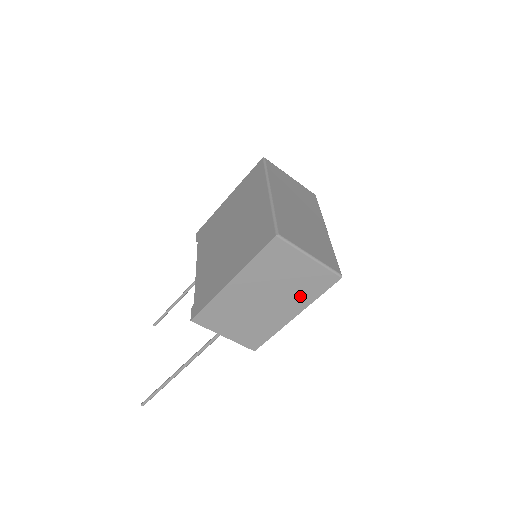
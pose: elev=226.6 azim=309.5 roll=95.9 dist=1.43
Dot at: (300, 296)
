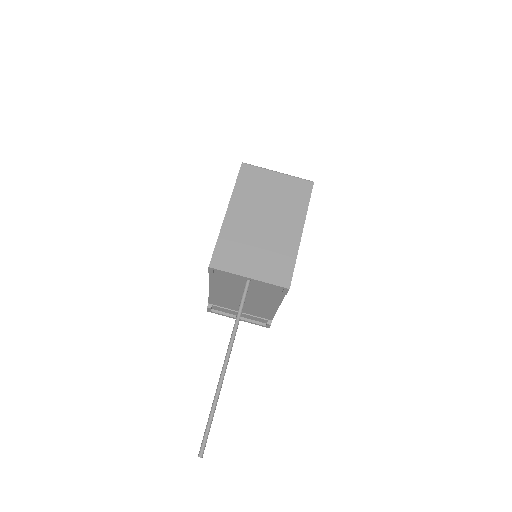
Dot at: (292, 209)
